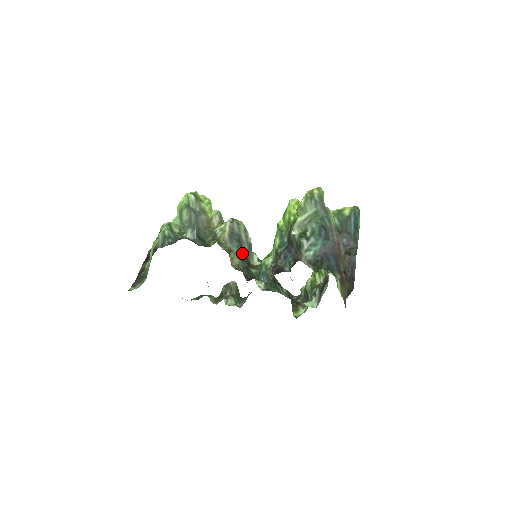
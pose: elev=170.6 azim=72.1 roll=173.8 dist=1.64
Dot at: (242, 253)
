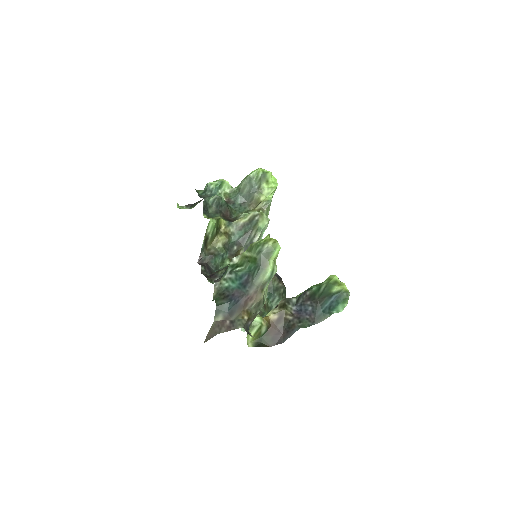
Dot at: (239, 244)
